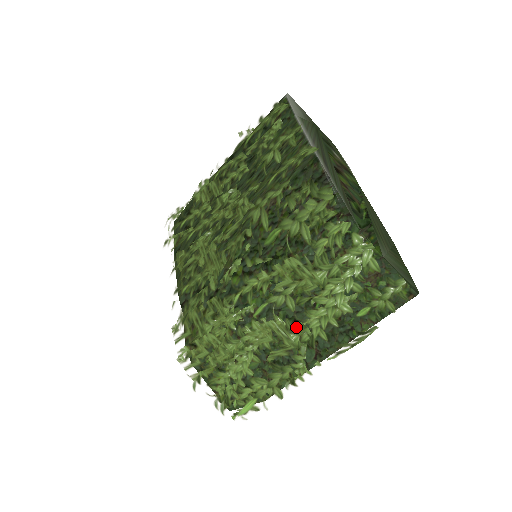
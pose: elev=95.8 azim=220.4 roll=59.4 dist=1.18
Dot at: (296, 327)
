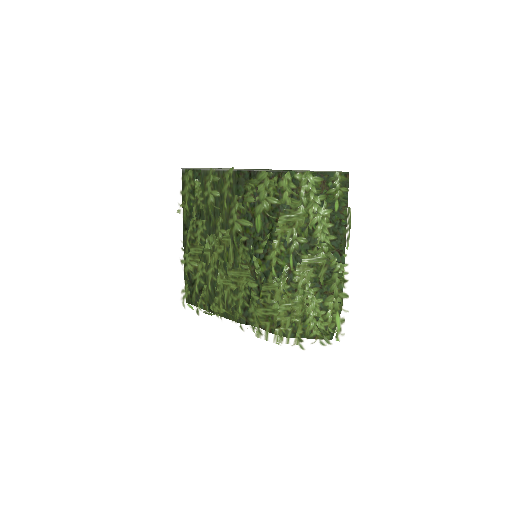
Dot at: (316, 249)
